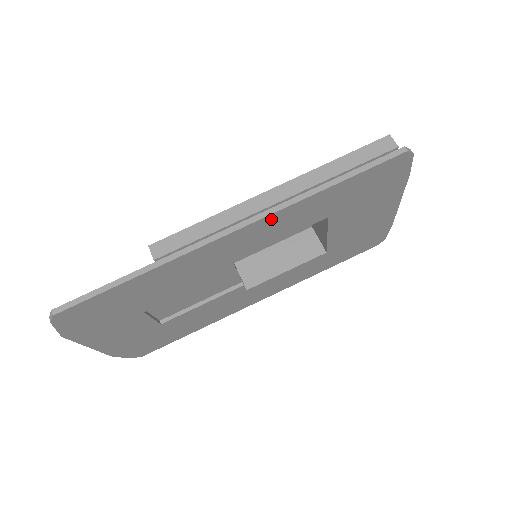
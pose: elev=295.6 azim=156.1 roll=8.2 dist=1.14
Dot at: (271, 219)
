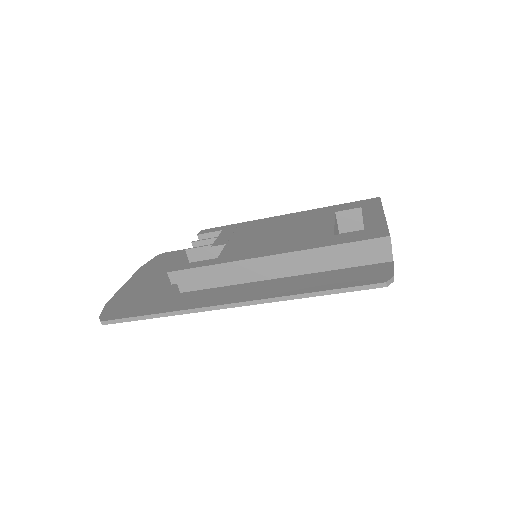
Dot at: occluded
